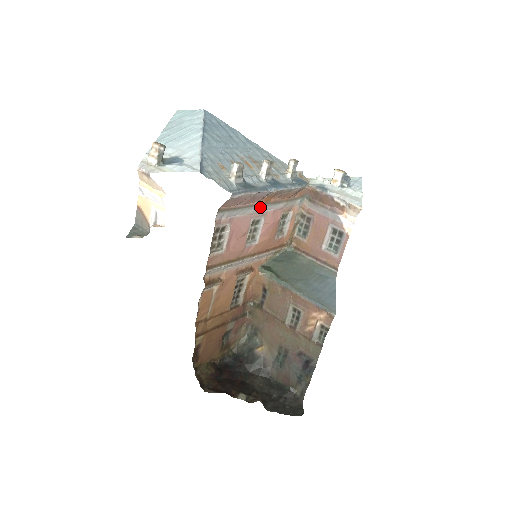
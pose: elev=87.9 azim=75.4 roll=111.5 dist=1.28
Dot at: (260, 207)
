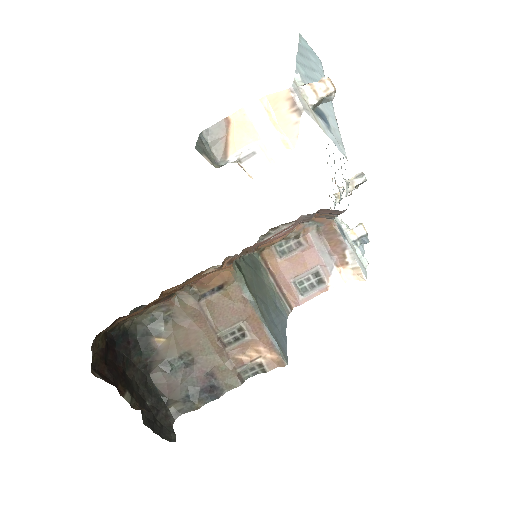
Dot at: occluded
